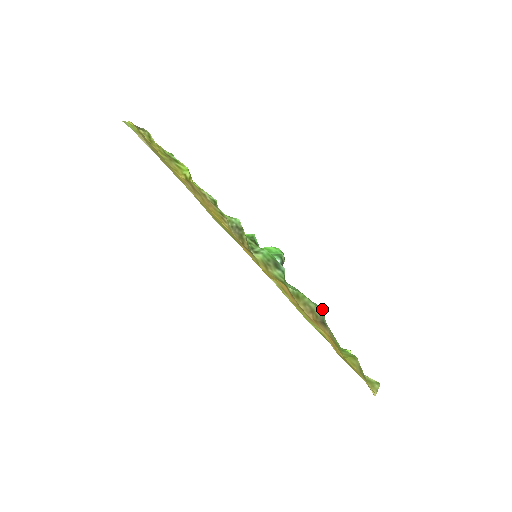
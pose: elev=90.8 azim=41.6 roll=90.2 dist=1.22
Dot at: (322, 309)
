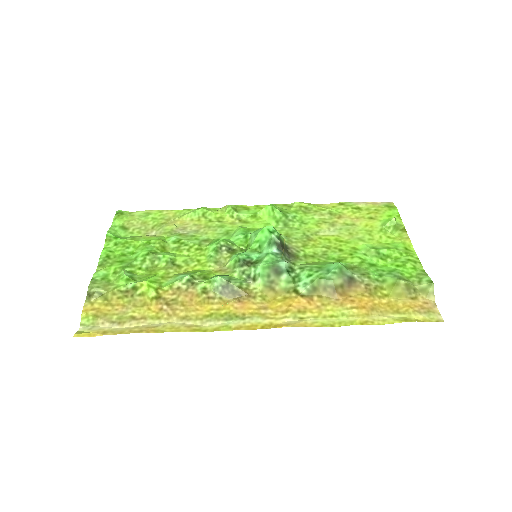
Dot at: (341, 265)
